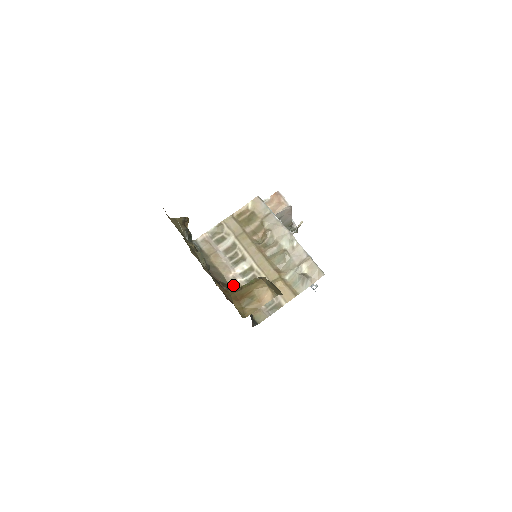
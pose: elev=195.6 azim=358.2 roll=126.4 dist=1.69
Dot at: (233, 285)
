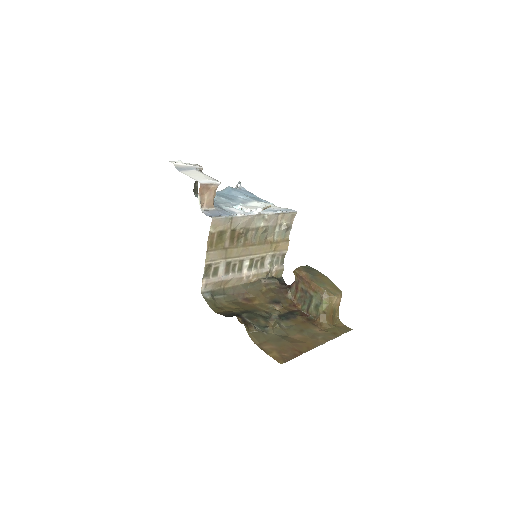
Dot at: (251, 280)
